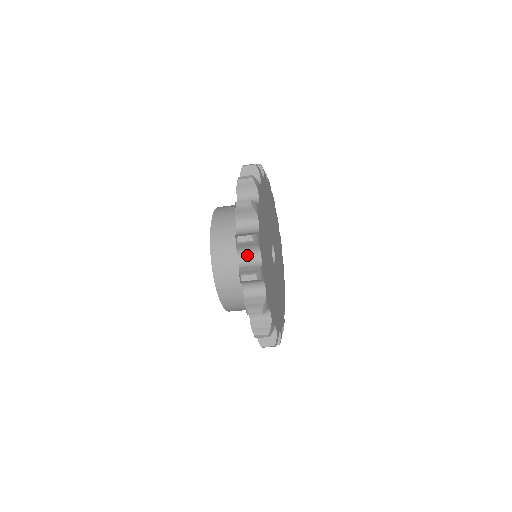
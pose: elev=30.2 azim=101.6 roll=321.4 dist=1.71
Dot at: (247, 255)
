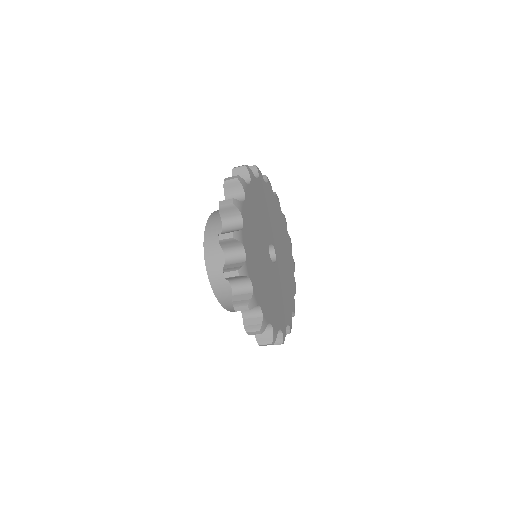
Dot at: occluded
